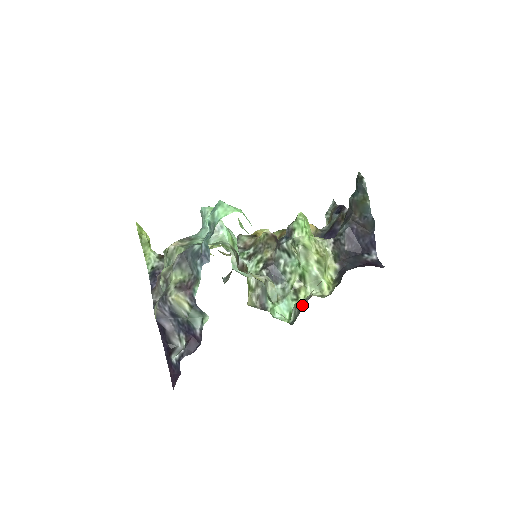
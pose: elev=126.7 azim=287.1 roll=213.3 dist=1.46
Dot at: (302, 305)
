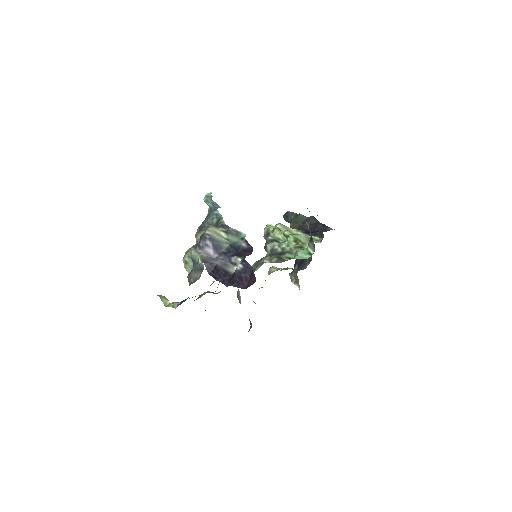
Dot at: occluded
